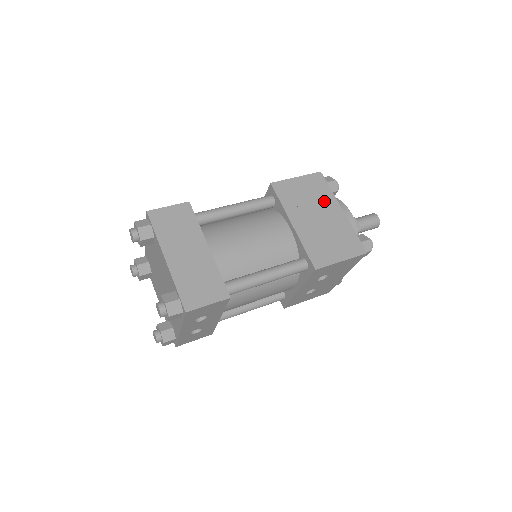
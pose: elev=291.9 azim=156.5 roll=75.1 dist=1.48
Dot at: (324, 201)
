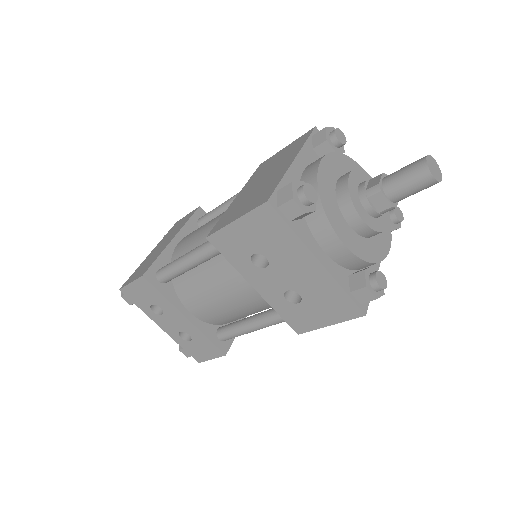
Dot at: (286, 158)
